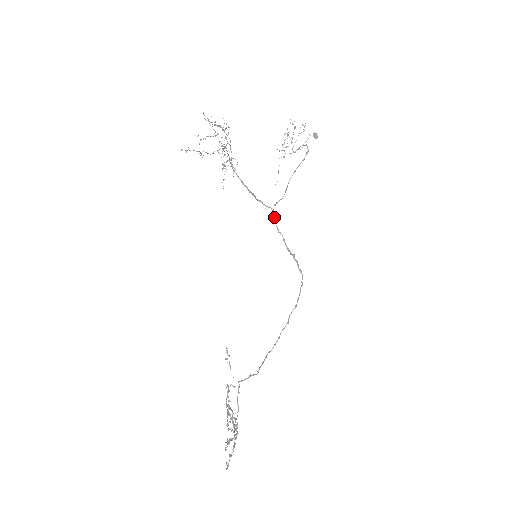
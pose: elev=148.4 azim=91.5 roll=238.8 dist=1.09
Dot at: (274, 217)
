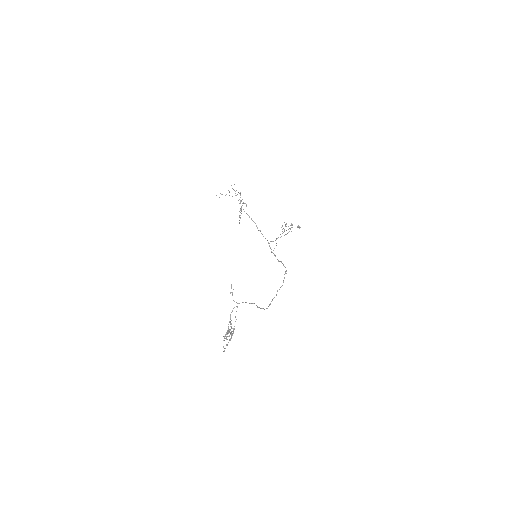
Dot at: occluded
